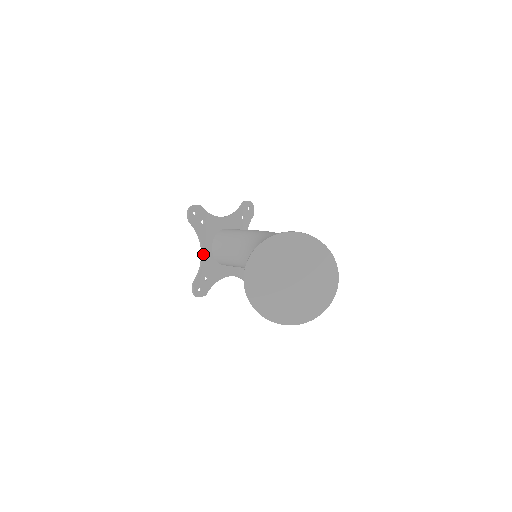
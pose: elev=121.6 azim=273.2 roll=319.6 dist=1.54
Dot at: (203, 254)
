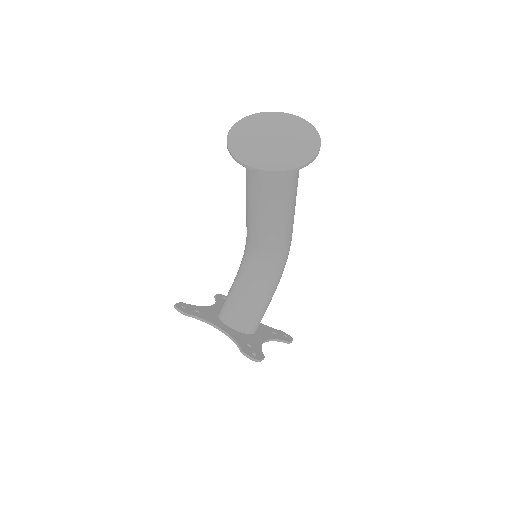
Dot at: (224, 331)
